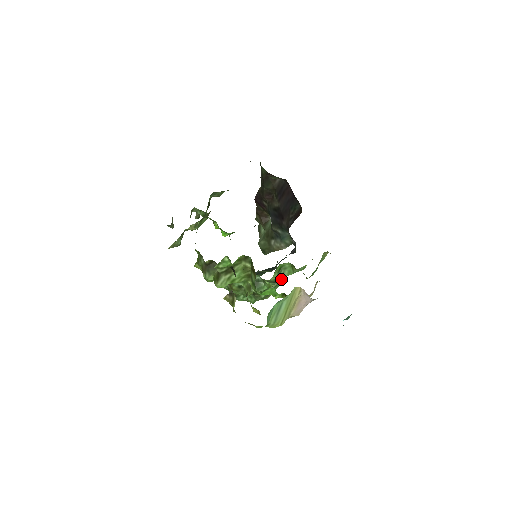
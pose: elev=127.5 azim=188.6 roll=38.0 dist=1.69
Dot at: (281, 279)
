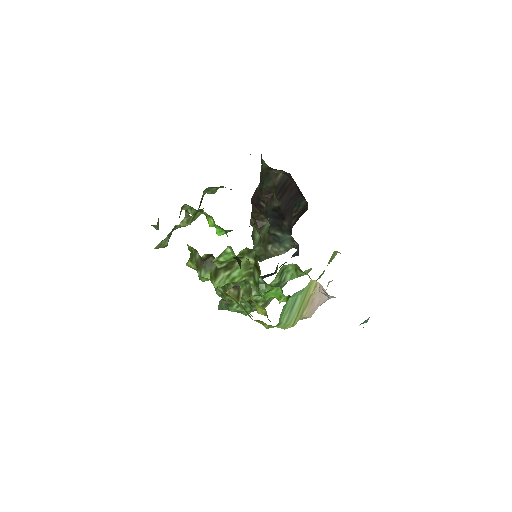
Dot at: (282, 284)
